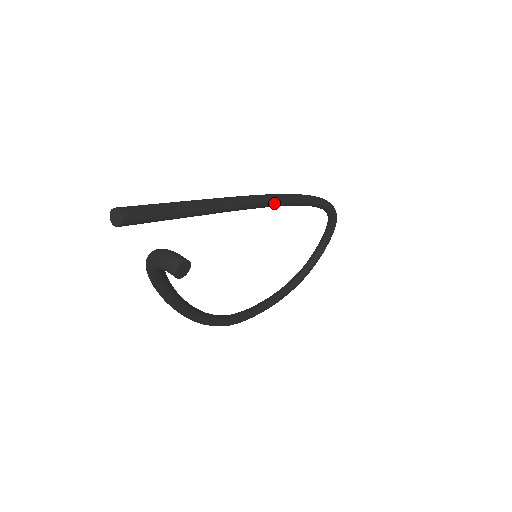
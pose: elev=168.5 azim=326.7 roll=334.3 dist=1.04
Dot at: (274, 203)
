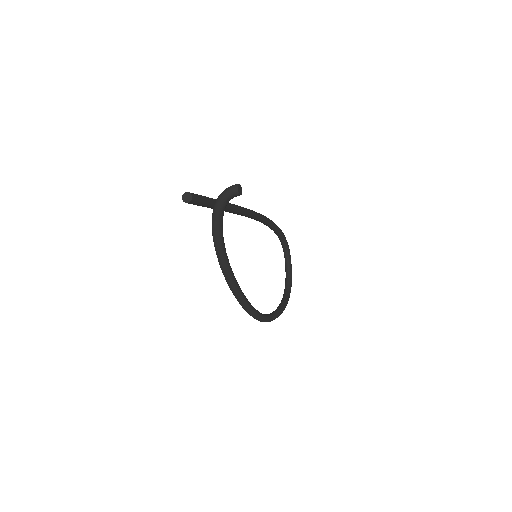
Dot at: (250, 212)
